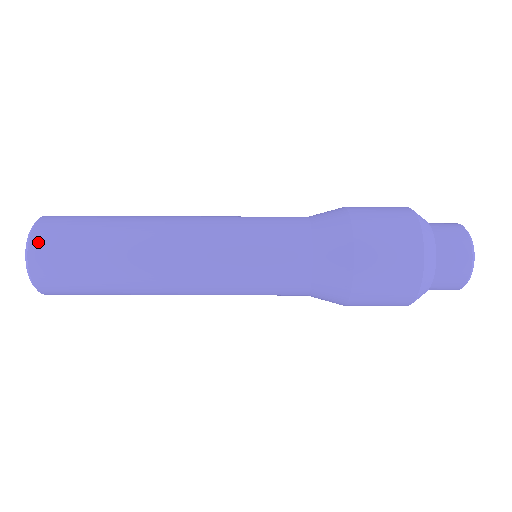
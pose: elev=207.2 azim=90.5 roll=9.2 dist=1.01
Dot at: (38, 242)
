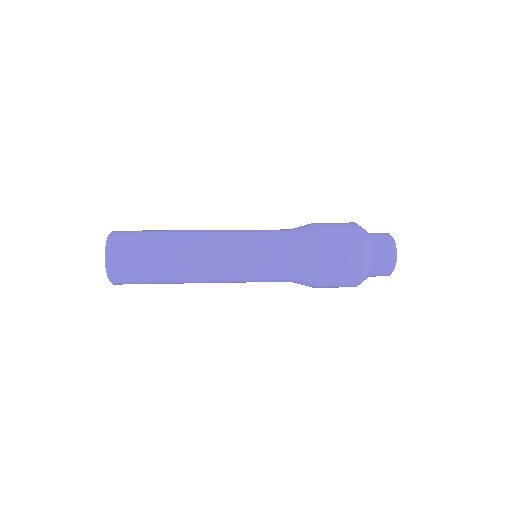
Dot at: (115, 271)
